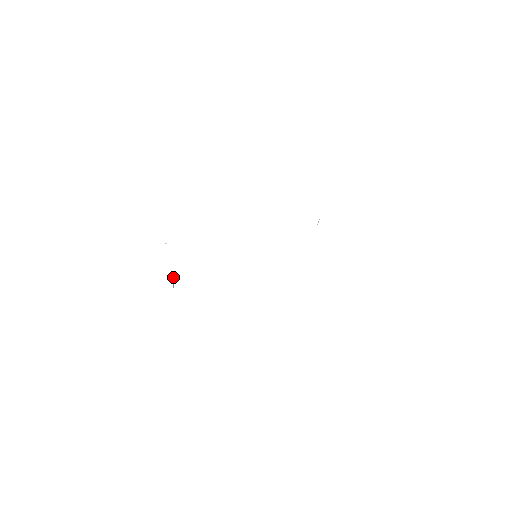
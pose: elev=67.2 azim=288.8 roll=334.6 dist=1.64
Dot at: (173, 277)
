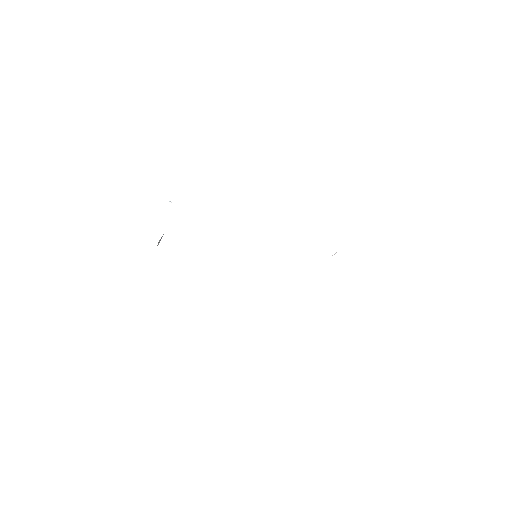
Dot at: occluded
